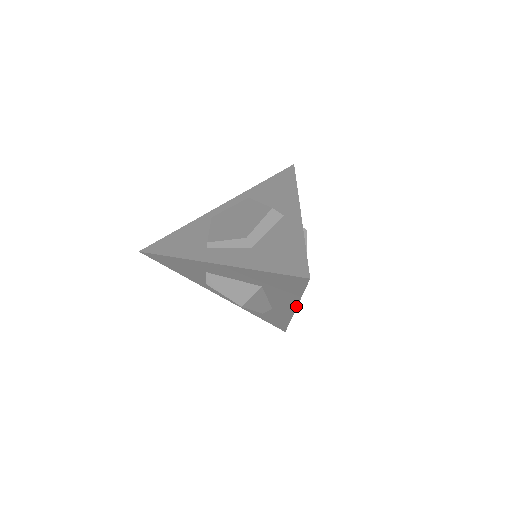
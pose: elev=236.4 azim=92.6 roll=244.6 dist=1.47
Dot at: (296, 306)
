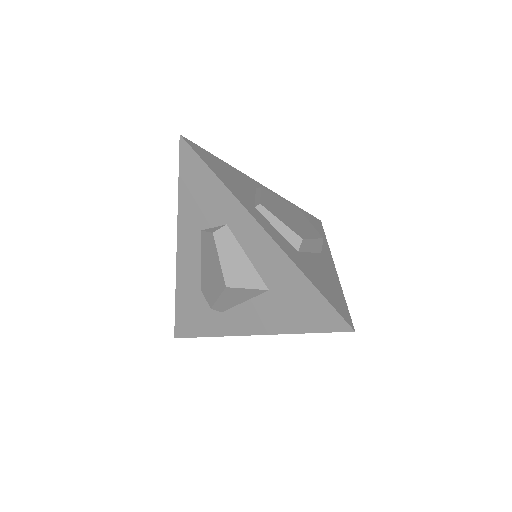
Dot at: (263, 333)
